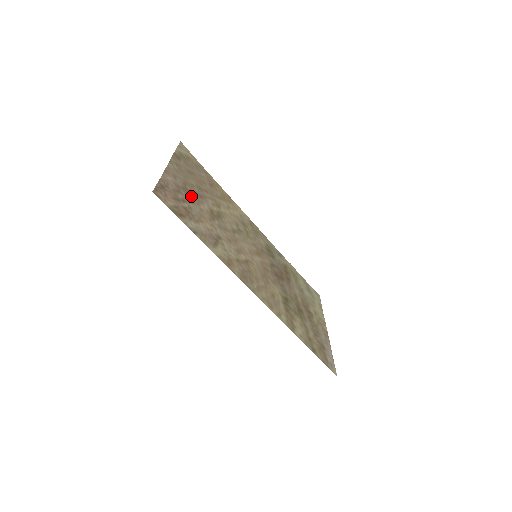
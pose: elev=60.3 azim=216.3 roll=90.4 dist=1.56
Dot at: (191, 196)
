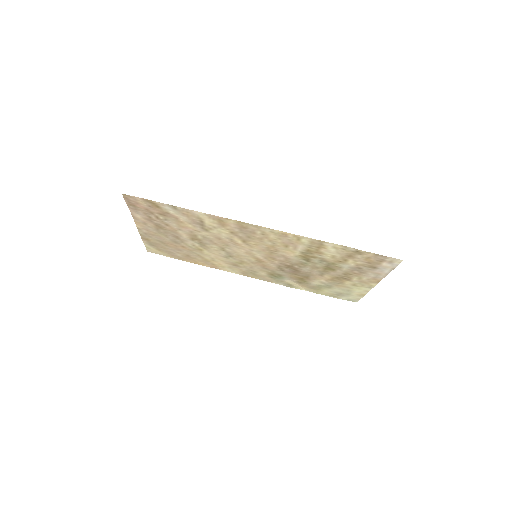
Dot at: (166, 228)
